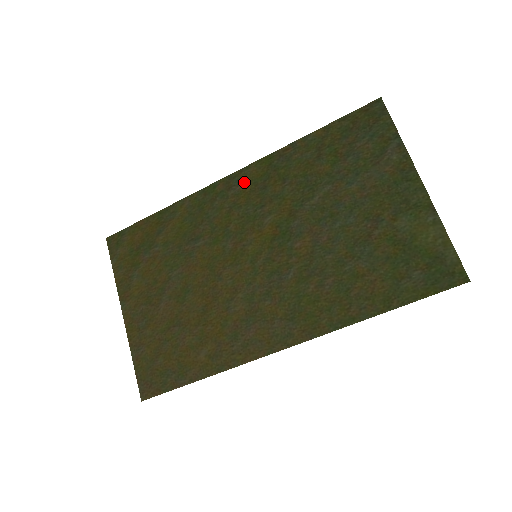
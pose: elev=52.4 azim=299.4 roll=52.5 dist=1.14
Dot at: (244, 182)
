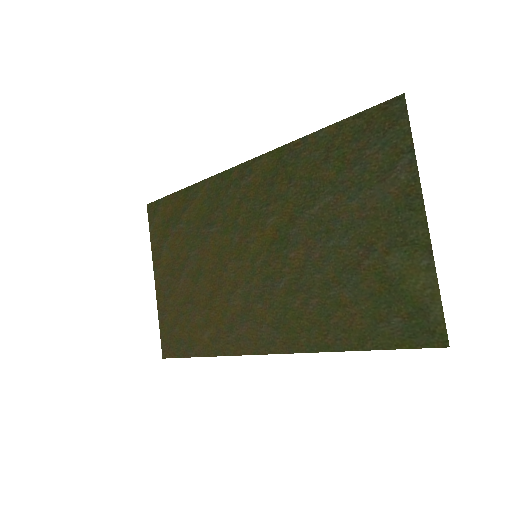
Dot at: (255, 174)
